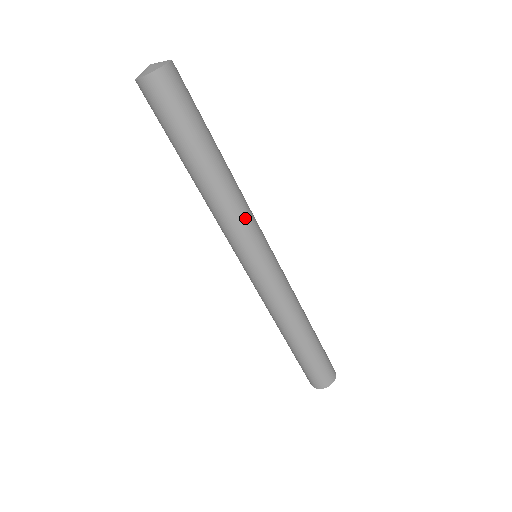
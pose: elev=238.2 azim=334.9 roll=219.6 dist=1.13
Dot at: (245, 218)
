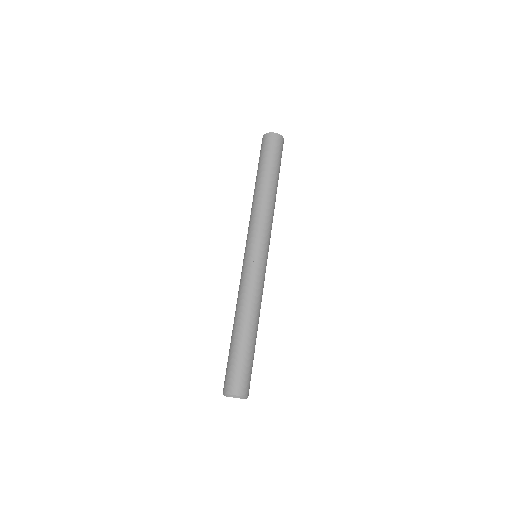
Dot at: (258, 220)
